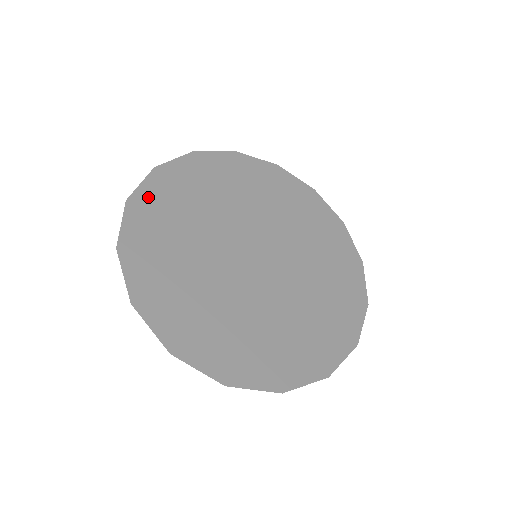
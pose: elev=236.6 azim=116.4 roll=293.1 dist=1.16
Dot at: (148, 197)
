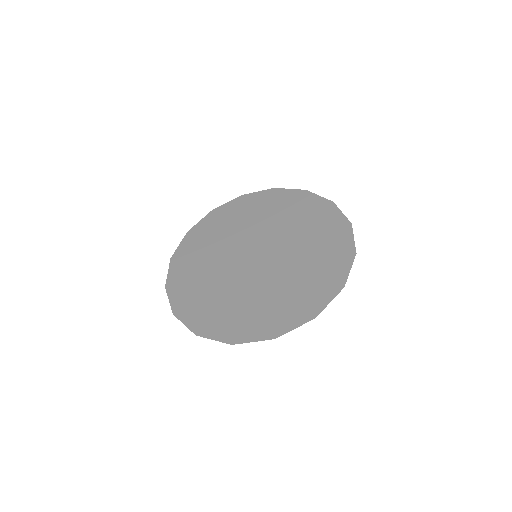
Dot at: (183, 251)
